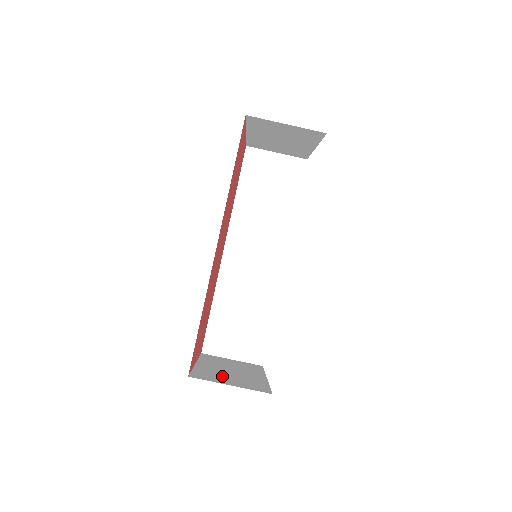
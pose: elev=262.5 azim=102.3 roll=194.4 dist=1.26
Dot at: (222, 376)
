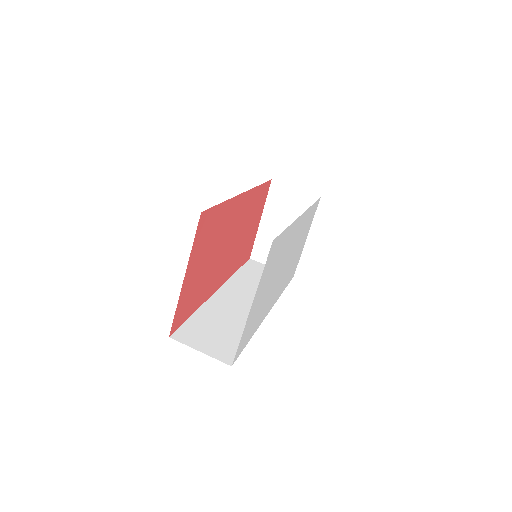
Dot at: occluded
